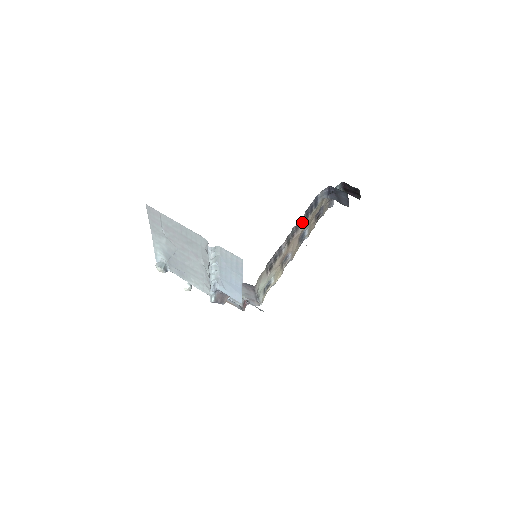
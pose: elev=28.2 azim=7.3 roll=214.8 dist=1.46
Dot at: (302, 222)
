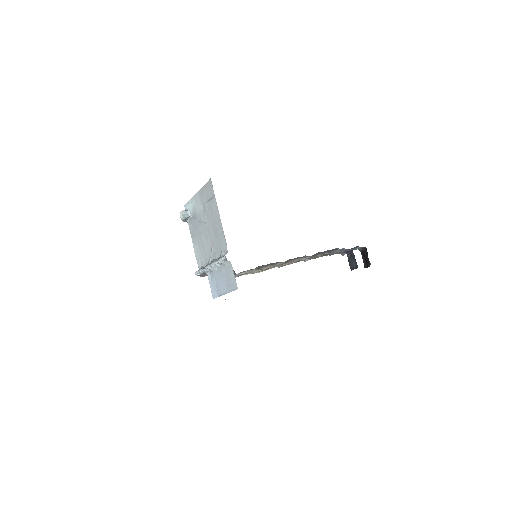
Dot at: occluded
